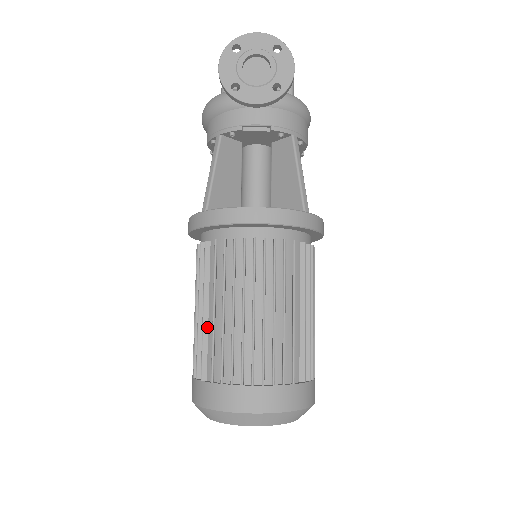
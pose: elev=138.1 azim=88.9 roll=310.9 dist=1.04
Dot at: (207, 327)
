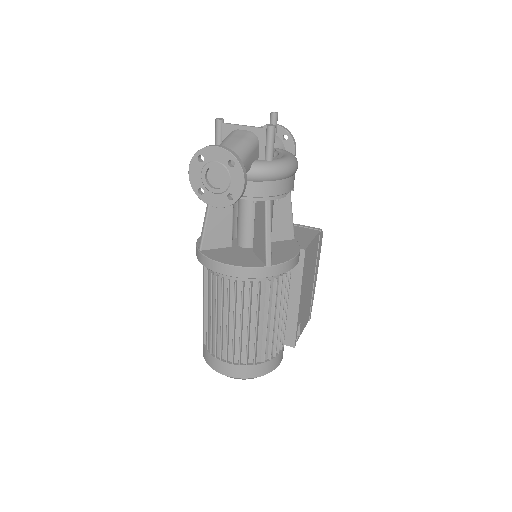
Dot at: (206, 317)
